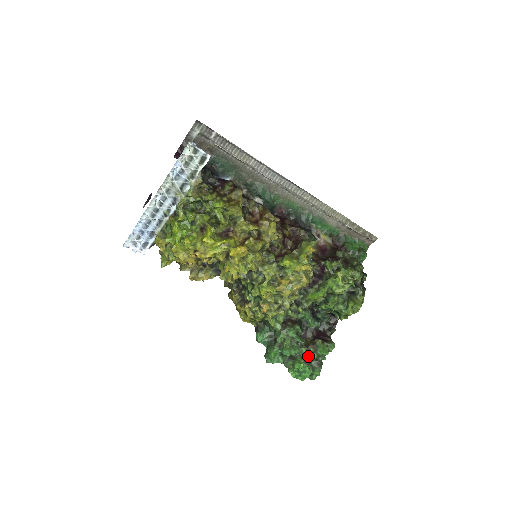
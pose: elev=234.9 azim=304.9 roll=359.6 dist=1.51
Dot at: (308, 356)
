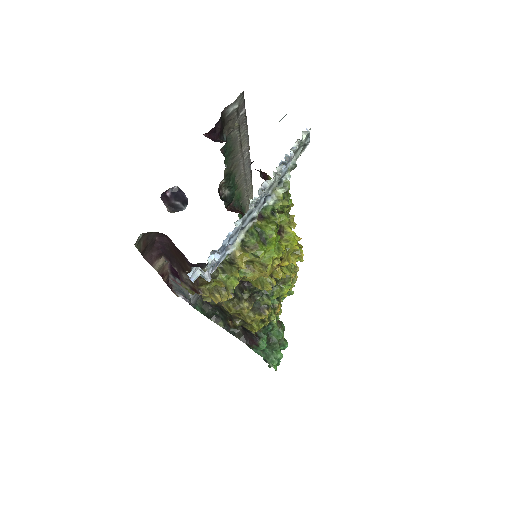
Dot at: occluded
